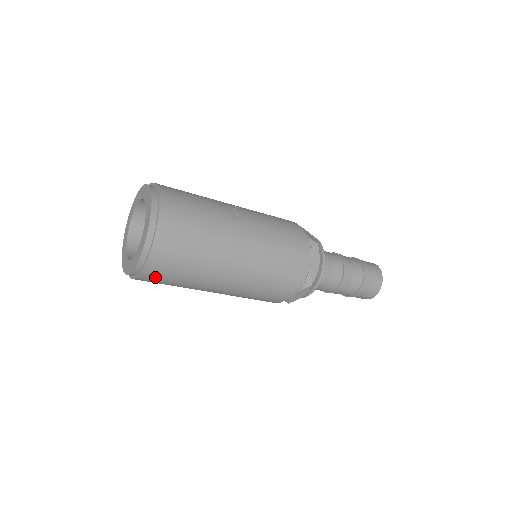
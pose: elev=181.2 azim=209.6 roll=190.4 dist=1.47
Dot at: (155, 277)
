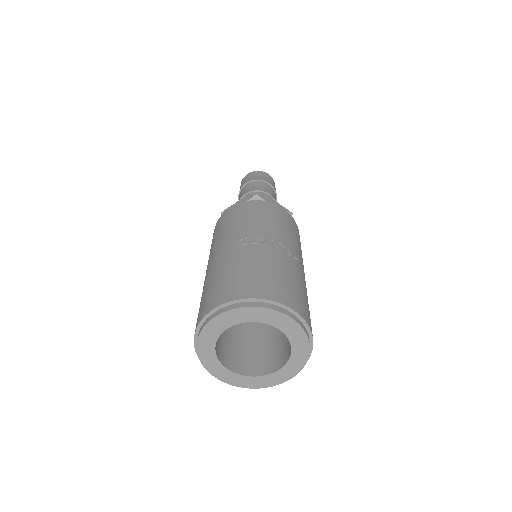
Dot at: occluded
